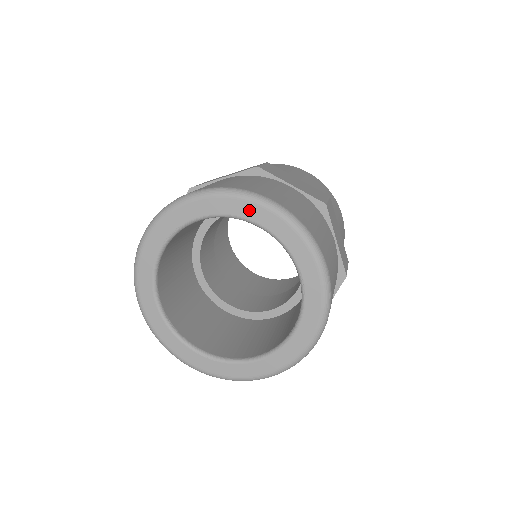
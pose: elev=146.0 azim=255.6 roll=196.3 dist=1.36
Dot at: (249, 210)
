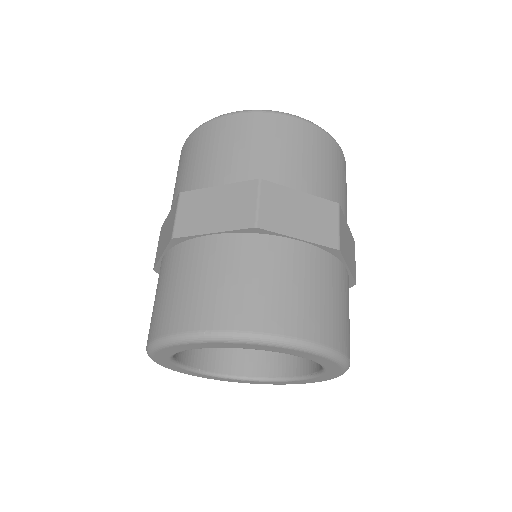
Dot at: (269, 348)
